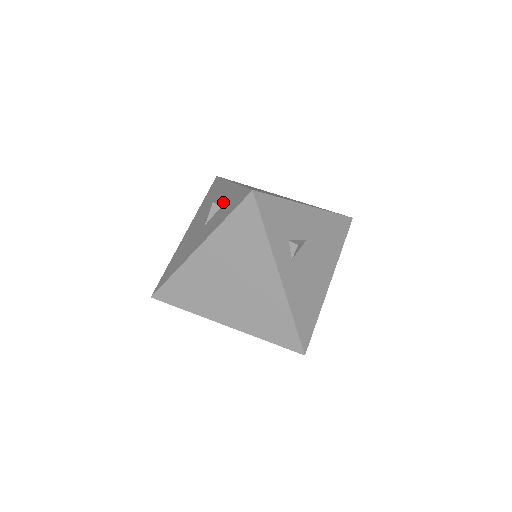
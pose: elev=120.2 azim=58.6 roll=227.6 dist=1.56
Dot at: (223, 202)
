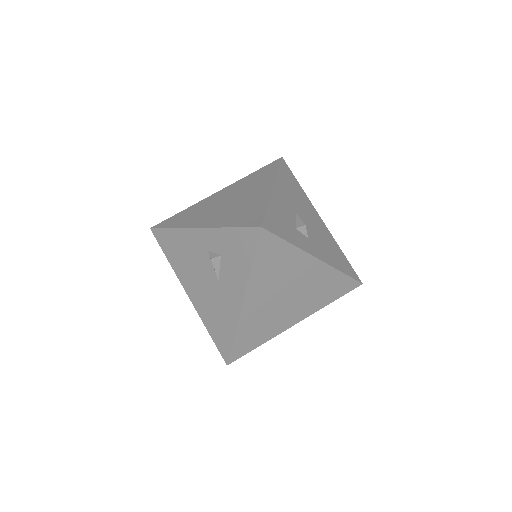
Dot at: (218, 251)
